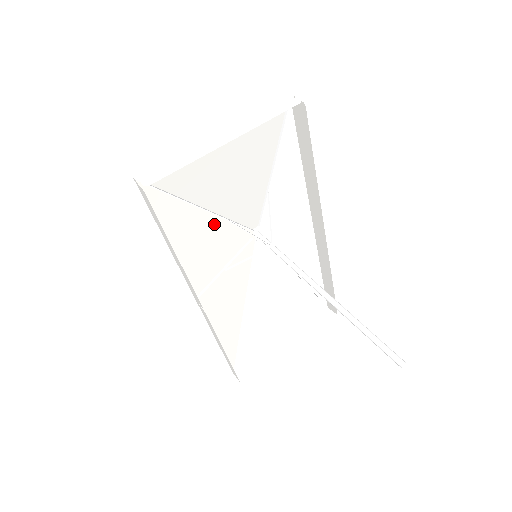
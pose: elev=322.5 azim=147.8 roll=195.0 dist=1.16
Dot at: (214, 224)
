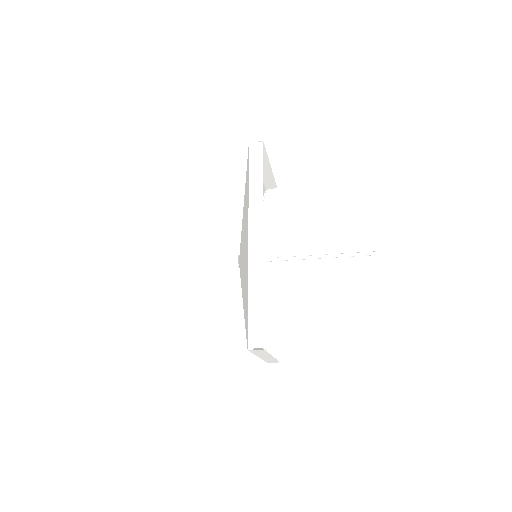
Dot at: (243, 217)
